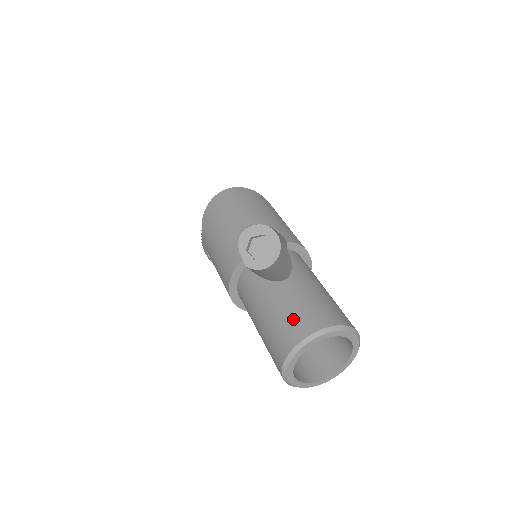
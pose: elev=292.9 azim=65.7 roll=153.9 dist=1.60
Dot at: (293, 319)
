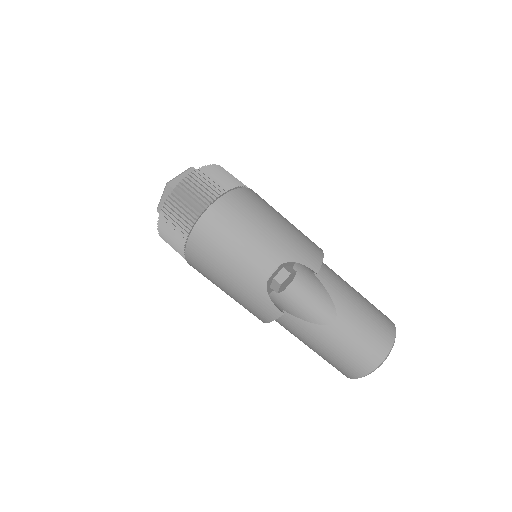
Dot at: (358, 357)
